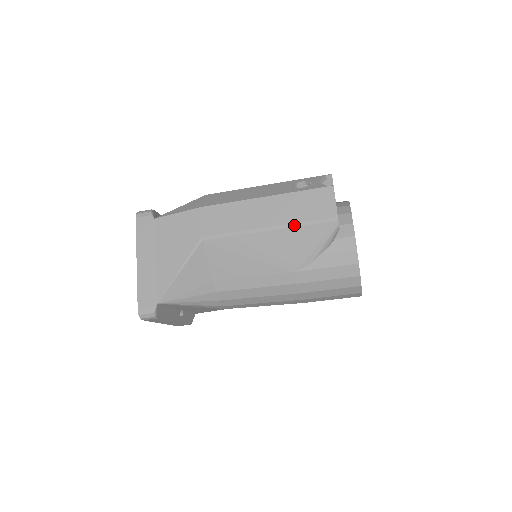
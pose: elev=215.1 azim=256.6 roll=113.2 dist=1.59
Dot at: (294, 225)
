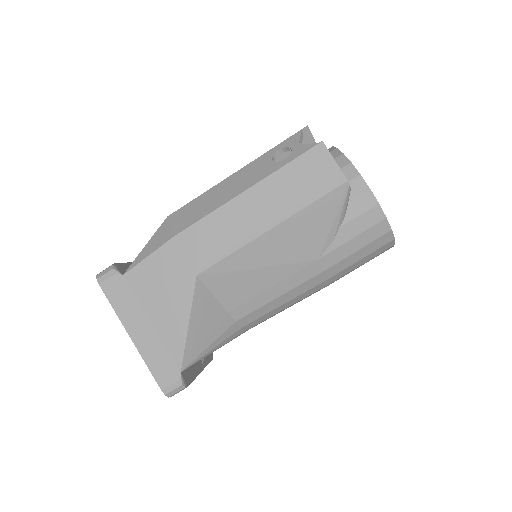
Dot at: (298, 209)
